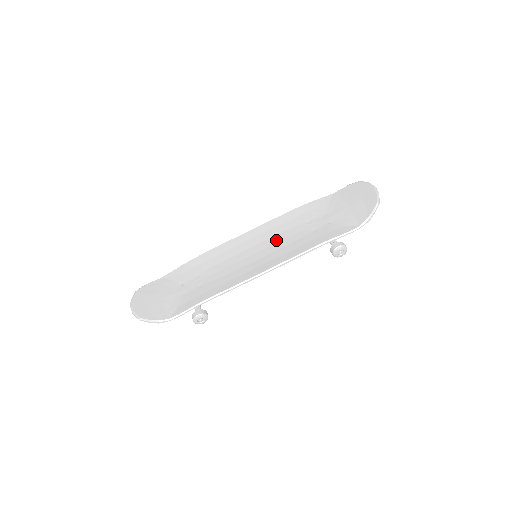
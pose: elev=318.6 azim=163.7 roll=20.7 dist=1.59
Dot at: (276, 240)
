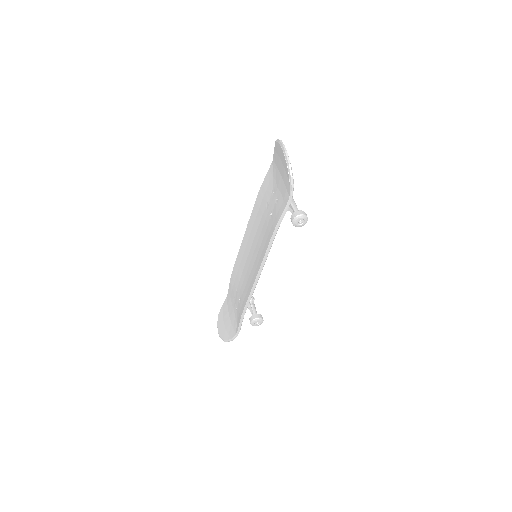
Dot at: (257, 236)
